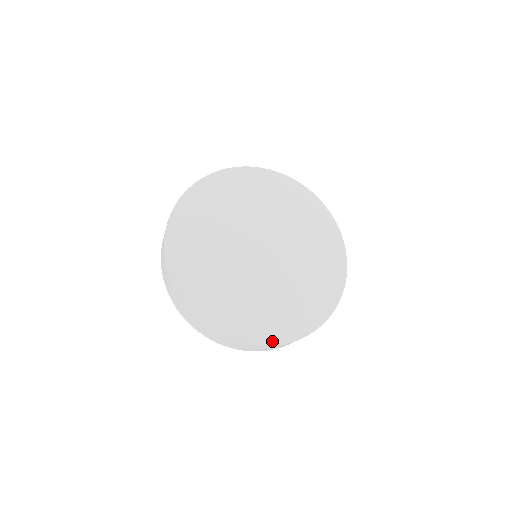
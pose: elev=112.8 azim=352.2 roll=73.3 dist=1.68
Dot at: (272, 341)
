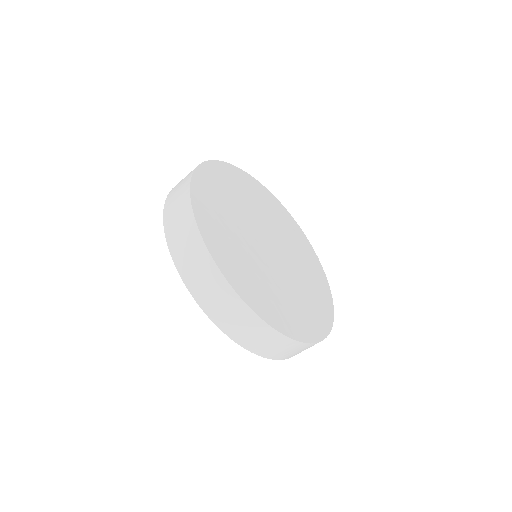
Dot at: (272, 322)
